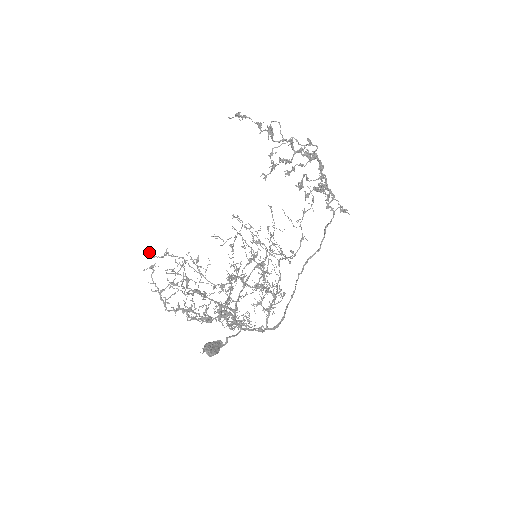
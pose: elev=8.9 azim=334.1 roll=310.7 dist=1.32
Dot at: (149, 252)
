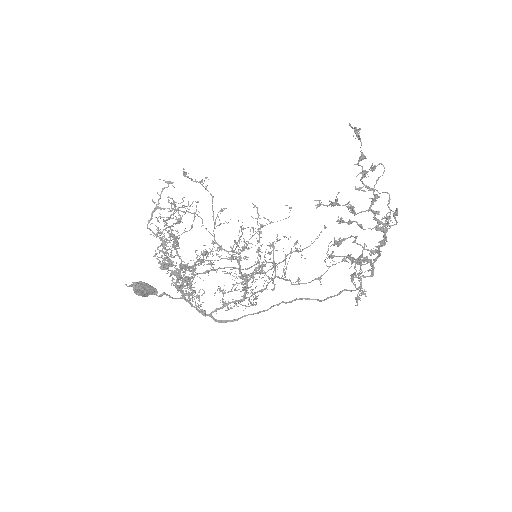
Dot at: (183, 168)
